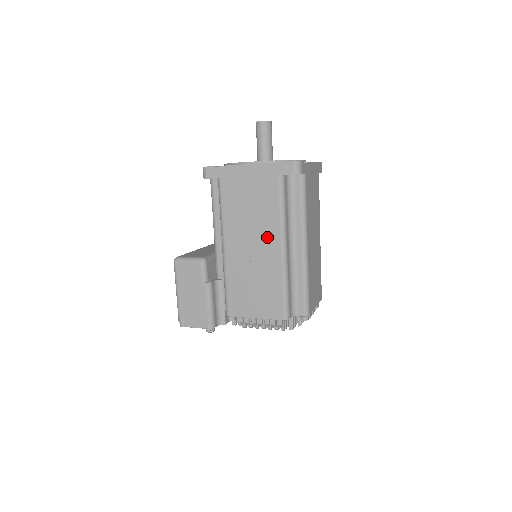
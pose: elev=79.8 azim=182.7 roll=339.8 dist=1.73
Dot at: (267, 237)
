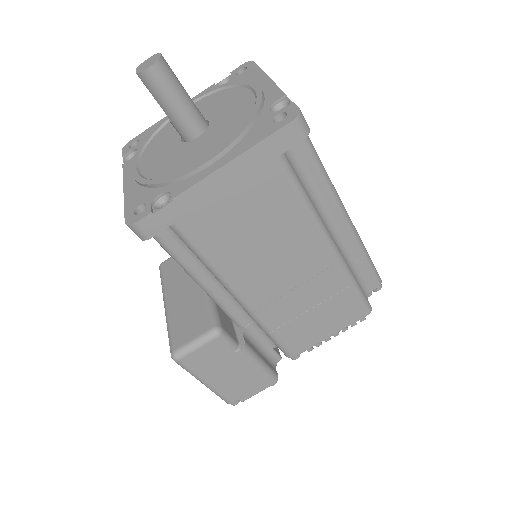
Dot at: (301, 249)
